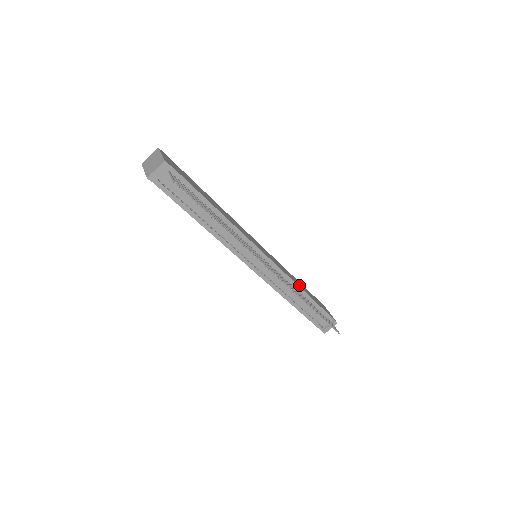
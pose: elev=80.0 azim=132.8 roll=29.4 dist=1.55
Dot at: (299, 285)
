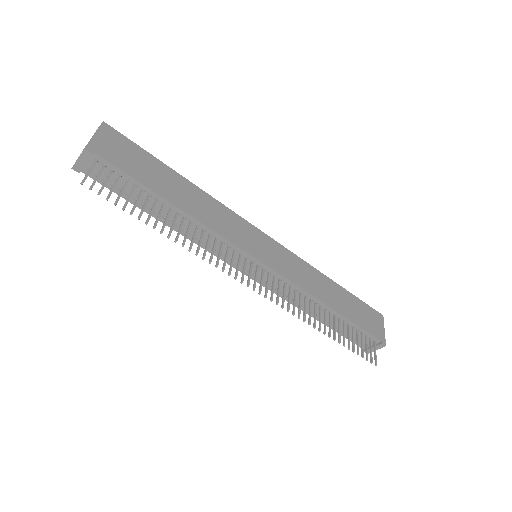
Dot at: (324, 295)
